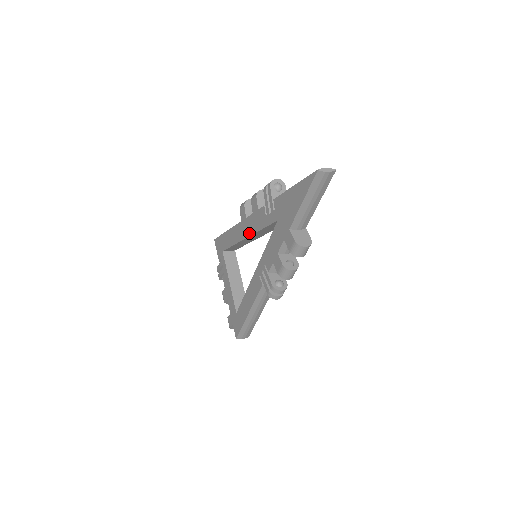
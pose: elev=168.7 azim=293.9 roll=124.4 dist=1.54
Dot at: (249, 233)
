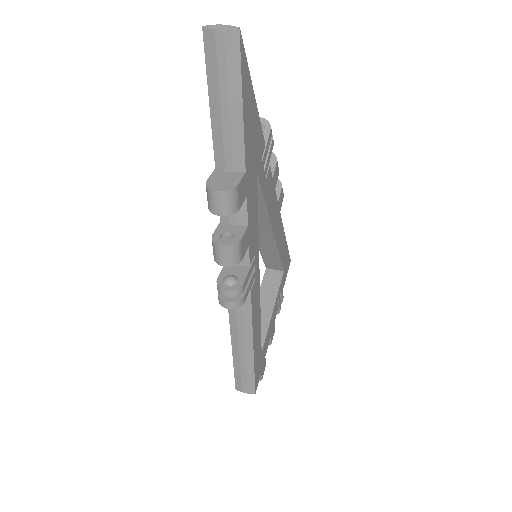
Dot at: occluded
